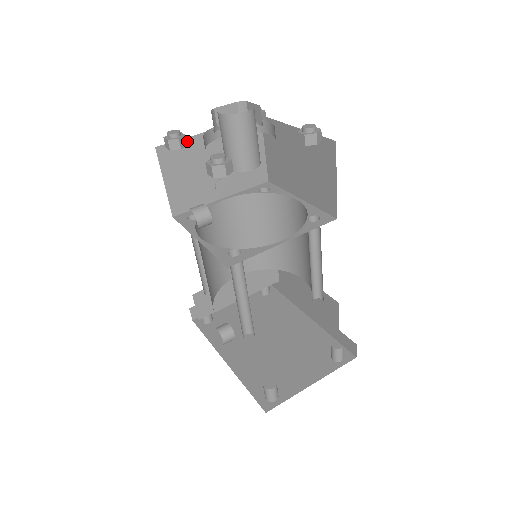
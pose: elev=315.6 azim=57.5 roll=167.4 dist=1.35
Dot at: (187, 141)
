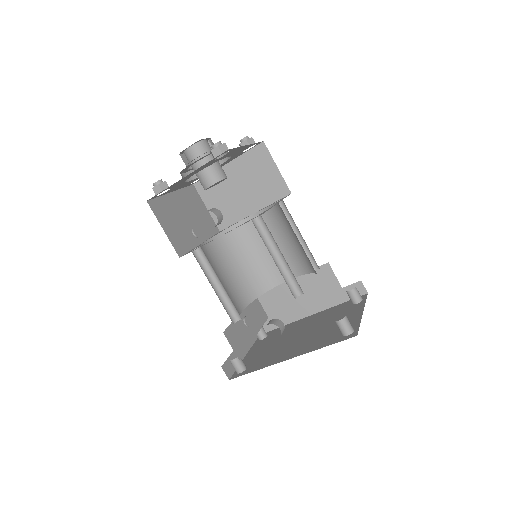
Dot at: (162, 198)
